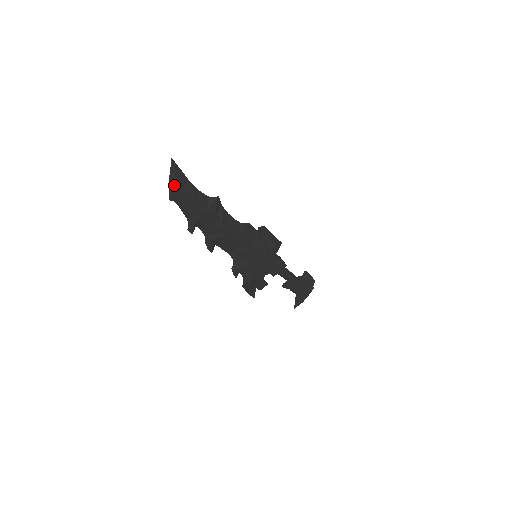
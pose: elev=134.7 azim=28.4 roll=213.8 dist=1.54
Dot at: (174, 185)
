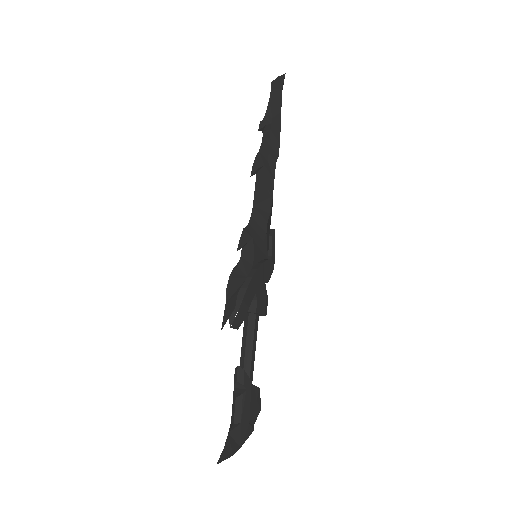
Dot at: (279, 83)
